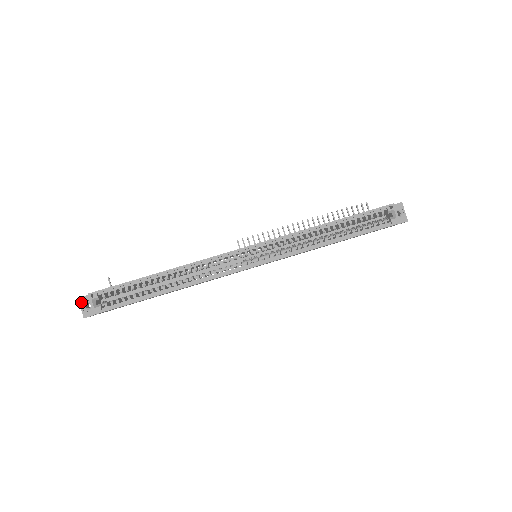
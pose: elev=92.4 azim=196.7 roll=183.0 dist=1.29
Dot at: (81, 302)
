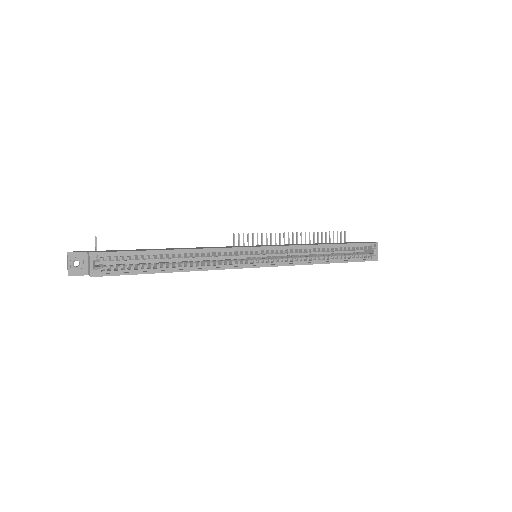
Dot at: (70, 258)
